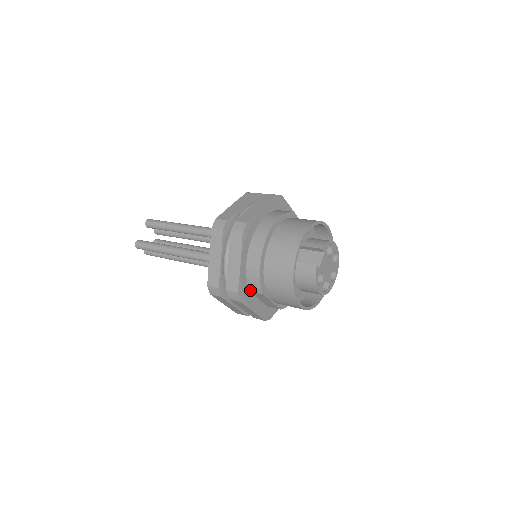
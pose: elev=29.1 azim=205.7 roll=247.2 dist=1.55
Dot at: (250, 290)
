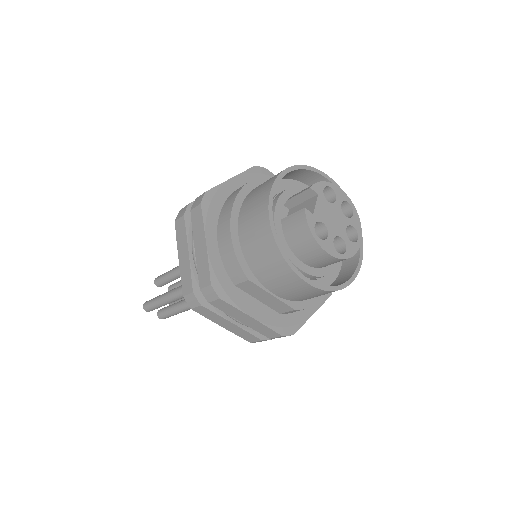
Dot at: (234, 283)
